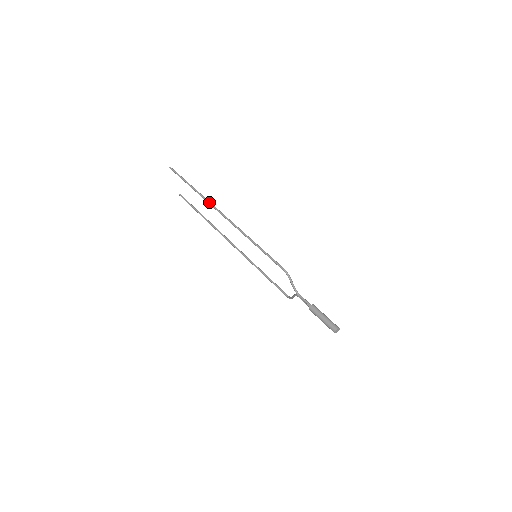
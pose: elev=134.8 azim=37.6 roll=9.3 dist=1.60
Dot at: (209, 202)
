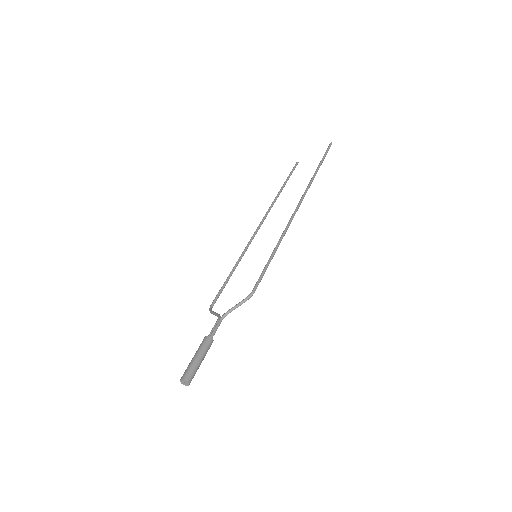
Dot at: occluded
